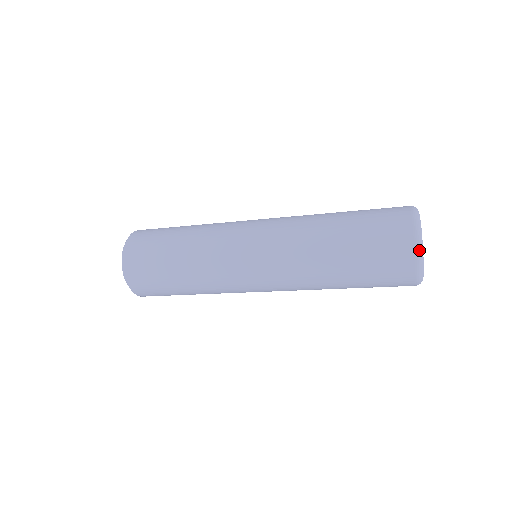
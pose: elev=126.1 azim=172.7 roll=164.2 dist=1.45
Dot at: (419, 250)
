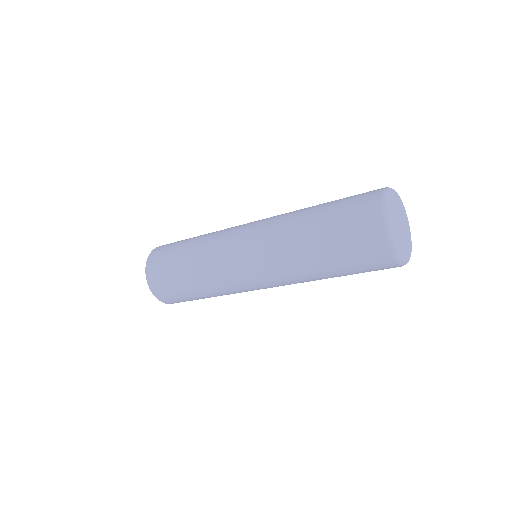
Dot at: (391, 243)
